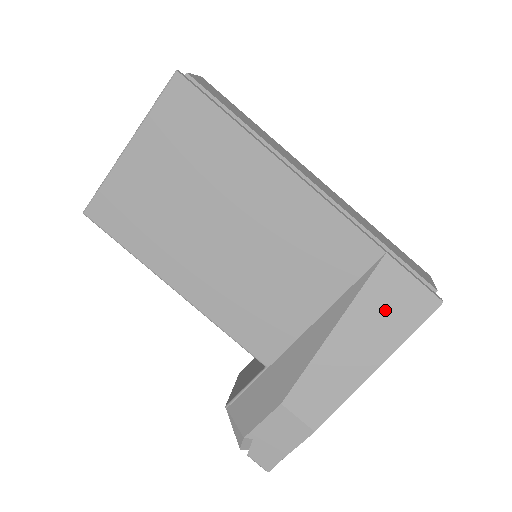
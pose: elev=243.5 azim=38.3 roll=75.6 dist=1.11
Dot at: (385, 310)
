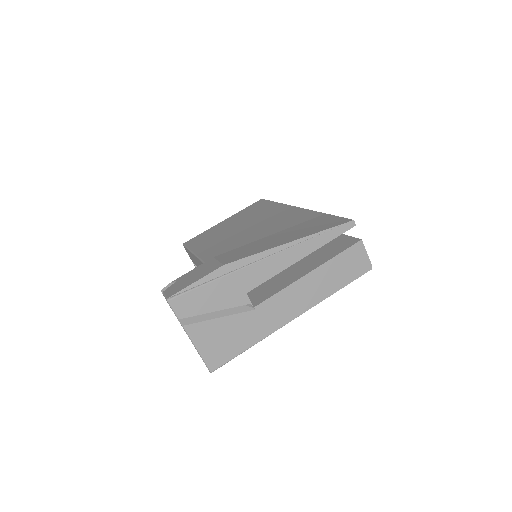
Dot at: (313, 226)
